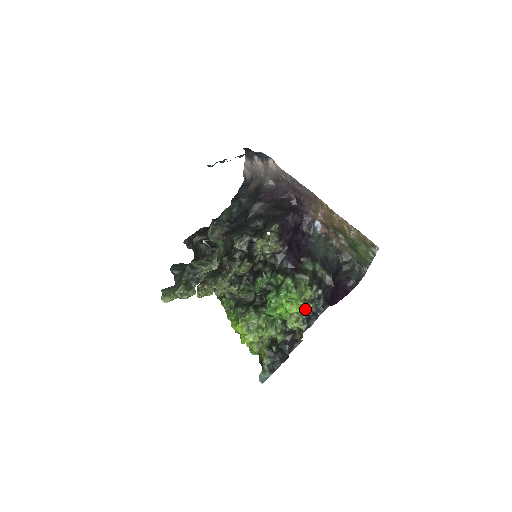
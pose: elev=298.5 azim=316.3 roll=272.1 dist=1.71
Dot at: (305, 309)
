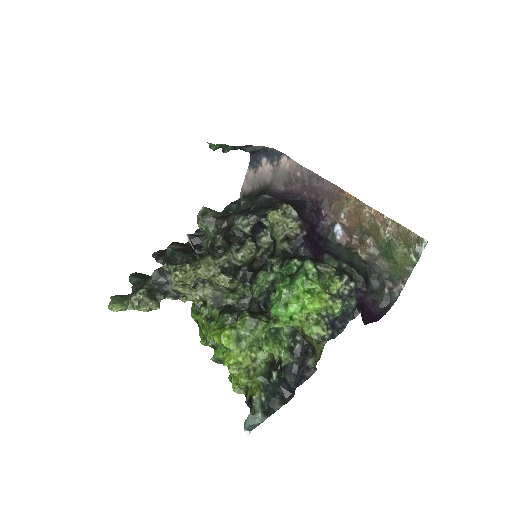
Dot at: (330, 308)
